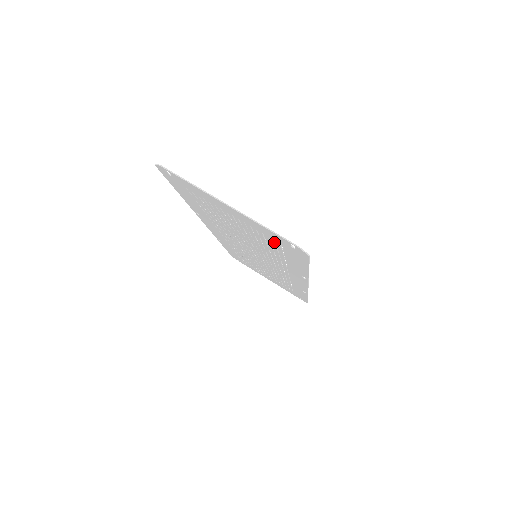
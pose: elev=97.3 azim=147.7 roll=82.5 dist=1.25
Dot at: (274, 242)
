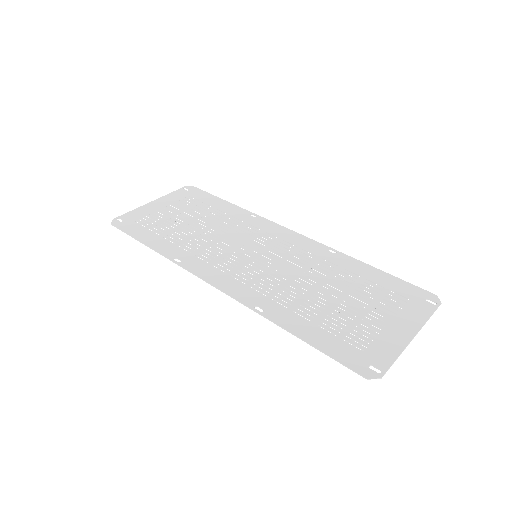
Dot at: (398, 300)
